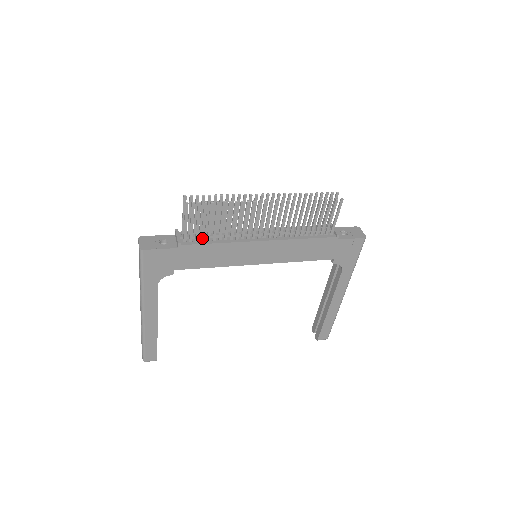
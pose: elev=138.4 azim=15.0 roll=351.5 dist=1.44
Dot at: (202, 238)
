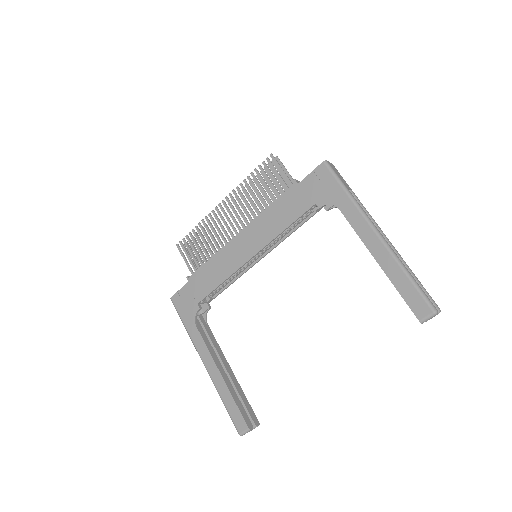
Dot at: (201, 265)
